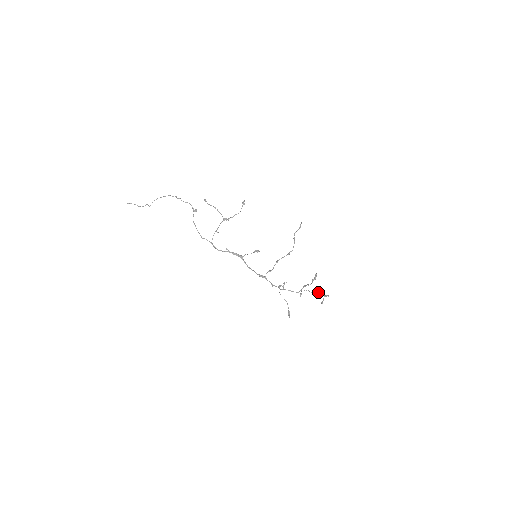
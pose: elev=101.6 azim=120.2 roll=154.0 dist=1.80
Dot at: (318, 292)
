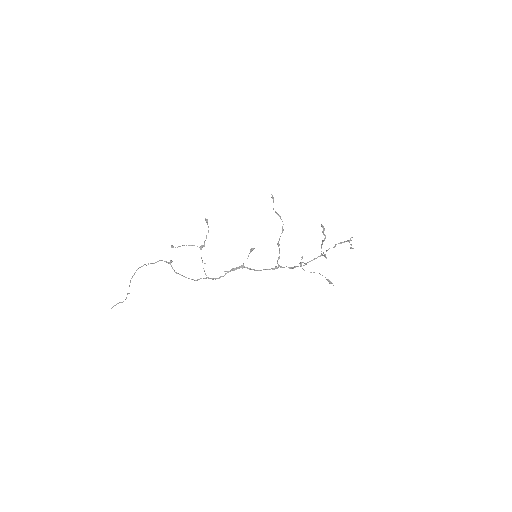
Dot at: (340, 242)
